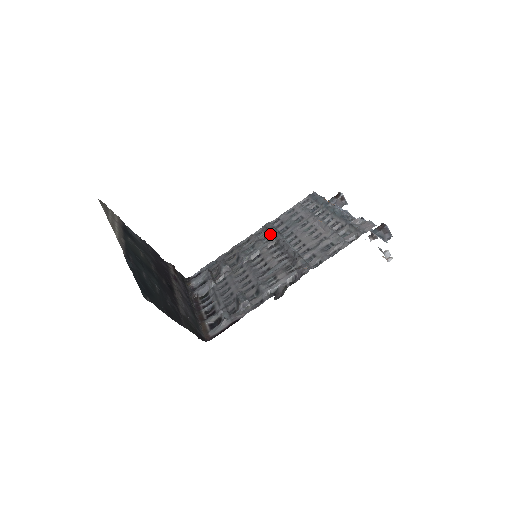
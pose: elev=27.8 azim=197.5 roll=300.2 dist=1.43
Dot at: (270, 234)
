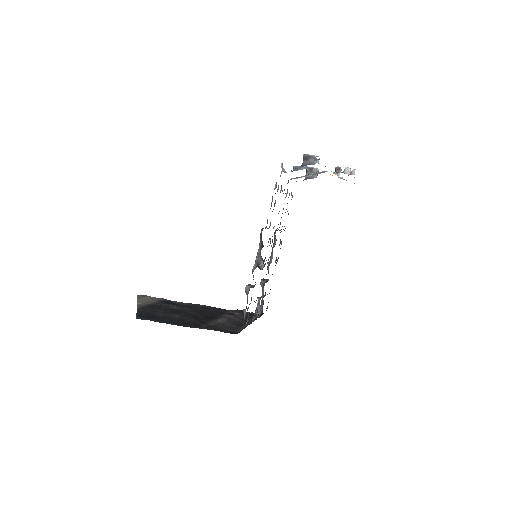
Dot at: occluded
